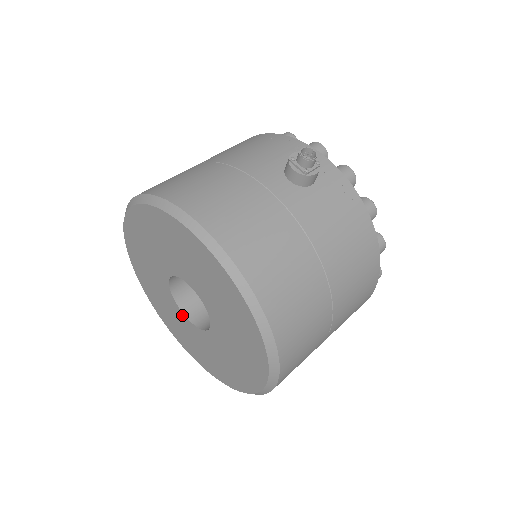
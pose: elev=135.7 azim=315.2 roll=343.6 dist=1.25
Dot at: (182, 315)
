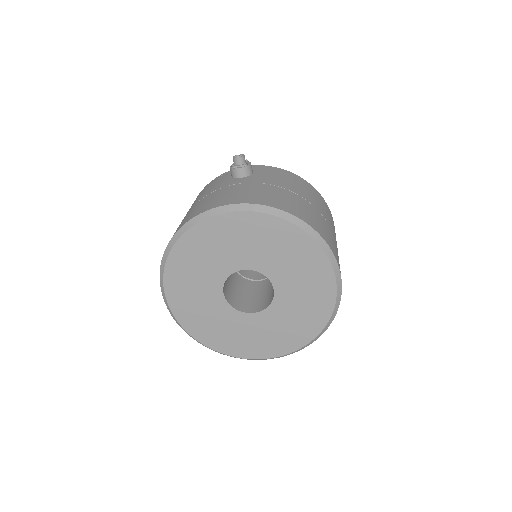
Dot at: (249, 317)
